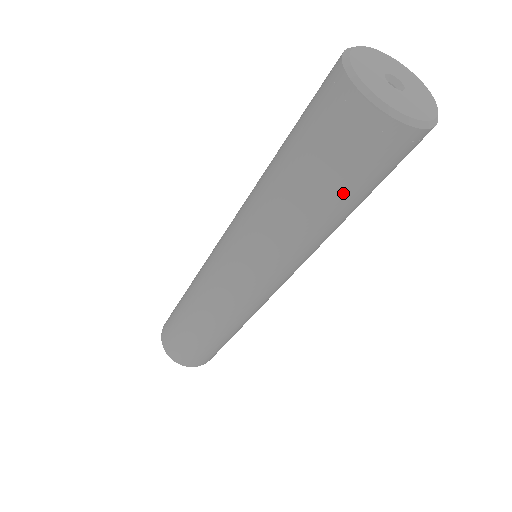
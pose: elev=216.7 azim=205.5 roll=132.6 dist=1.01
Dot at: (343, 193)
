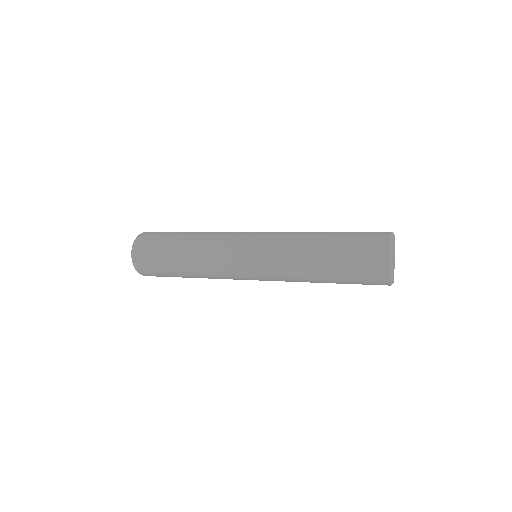
Dot at: (342, 278)
